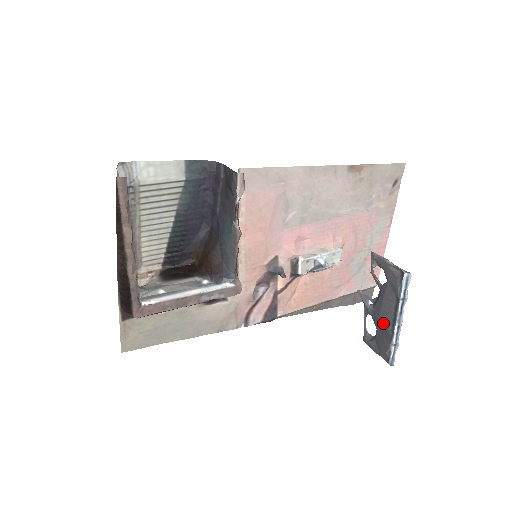
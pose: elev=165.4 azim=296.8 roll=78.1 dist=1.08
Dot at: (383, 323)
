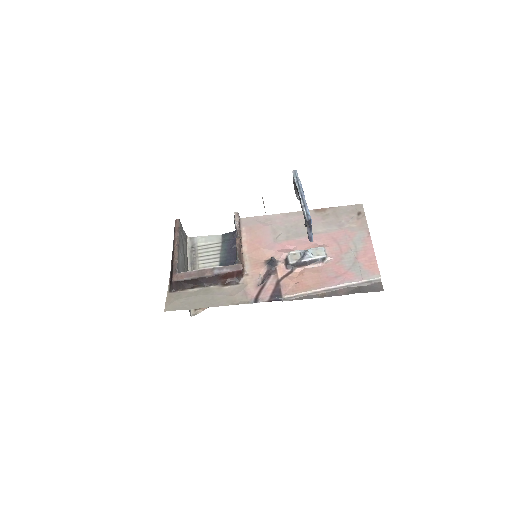
Dot at: occluded
